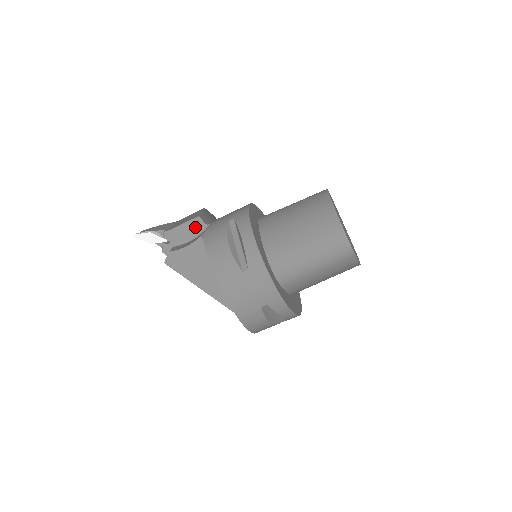
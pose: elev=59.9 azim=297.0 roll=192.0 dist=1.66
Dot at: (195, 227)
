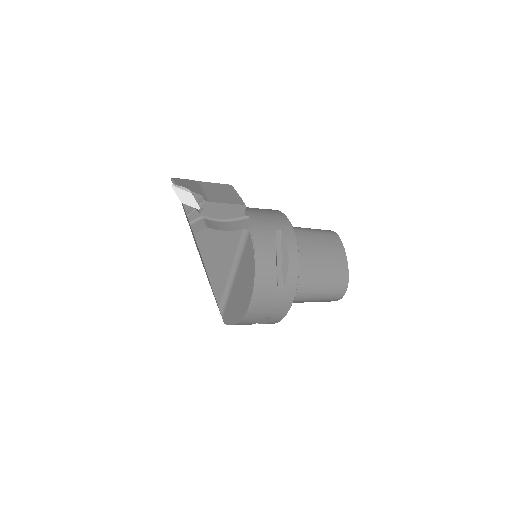
Dot at: (235, 212)
